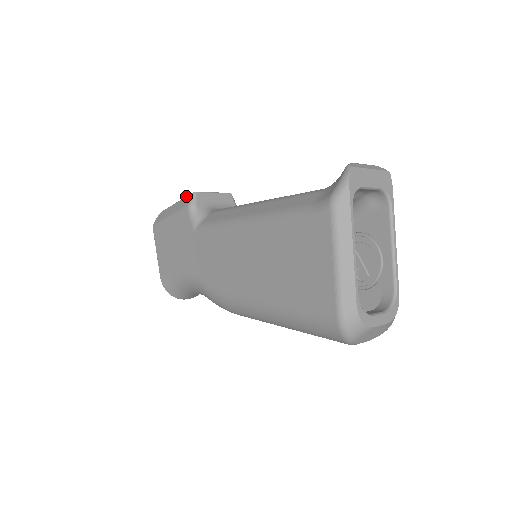
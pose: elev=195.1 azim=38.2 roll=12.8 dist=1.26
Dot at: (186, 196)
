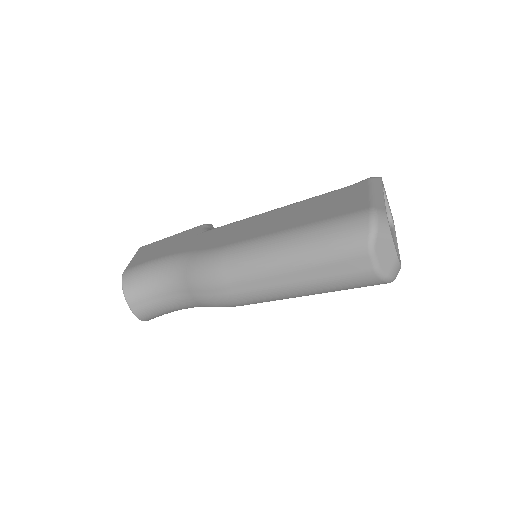
Dot at: occluded
